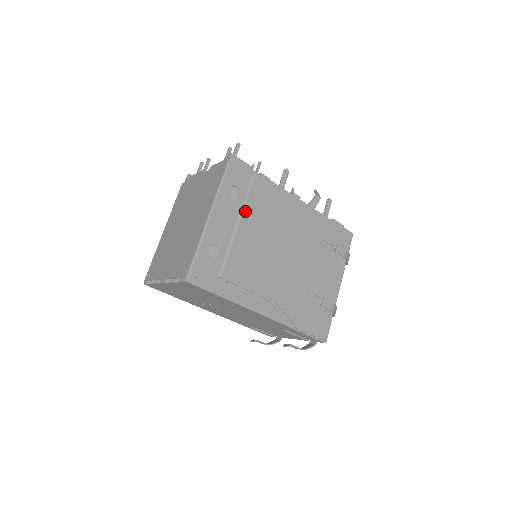
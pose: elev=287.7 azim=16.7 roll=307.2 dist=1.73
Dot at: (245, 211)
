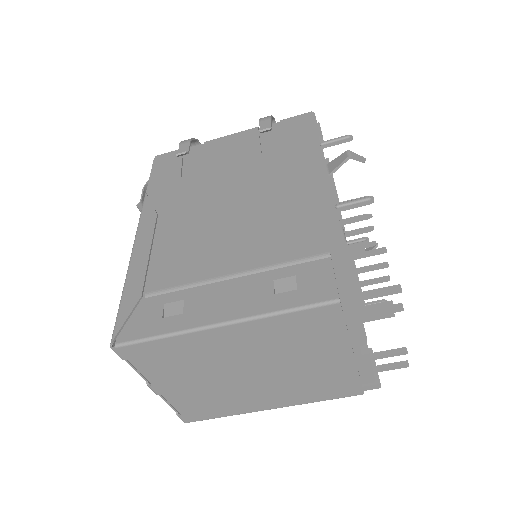
Dot at: occluded
